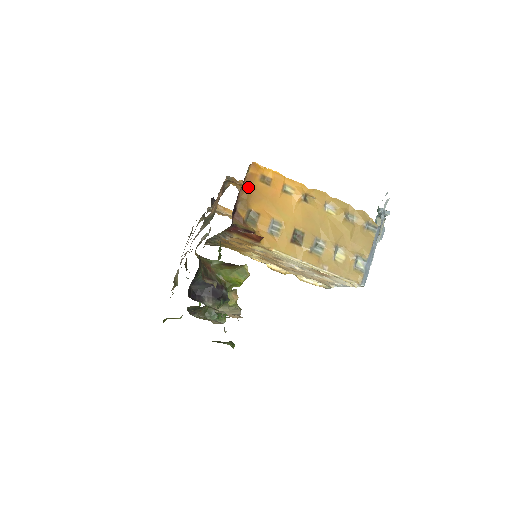
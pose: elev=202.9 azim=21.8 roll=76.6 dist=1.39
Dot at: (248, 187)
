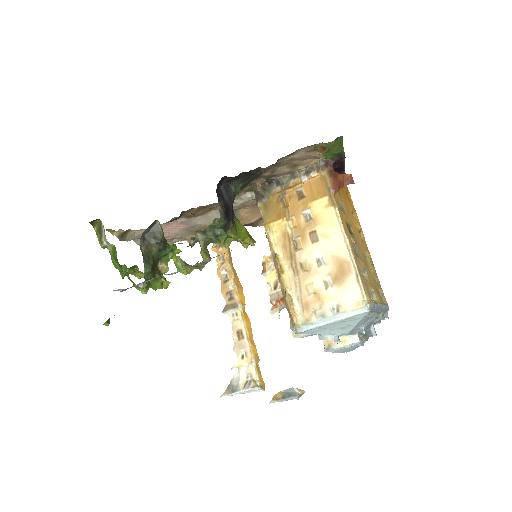
Dot at: occluded
